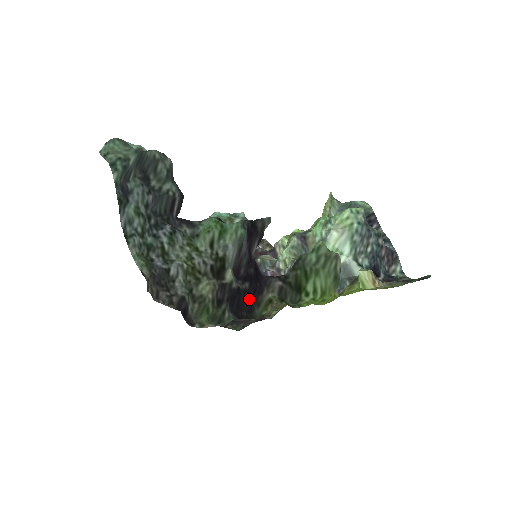
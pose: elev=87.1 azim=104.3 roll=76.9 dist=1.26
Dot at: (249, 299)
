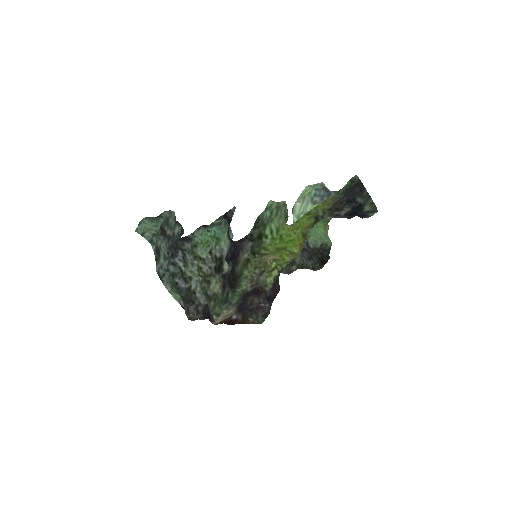
Dot at: (233, 266)
